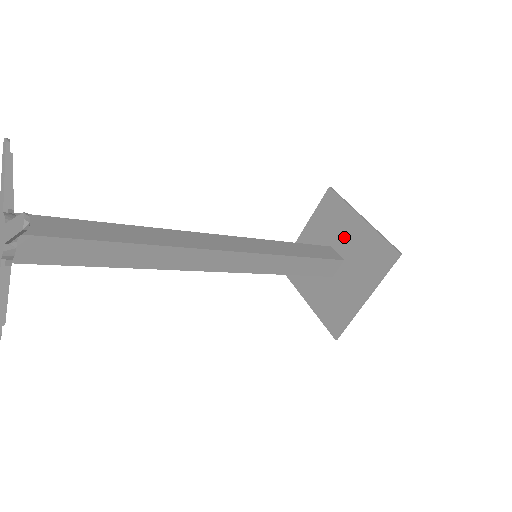
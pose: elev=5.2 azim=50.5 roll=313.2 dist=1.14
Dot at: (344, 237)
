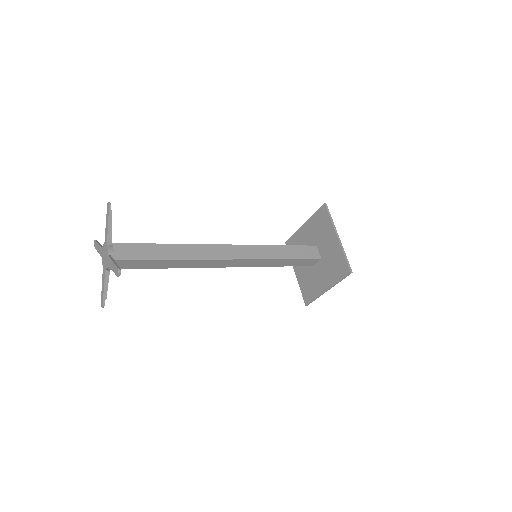
Dot at: (325, 244)
